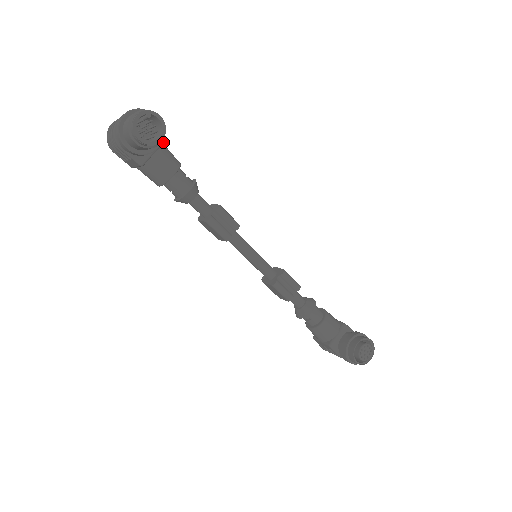
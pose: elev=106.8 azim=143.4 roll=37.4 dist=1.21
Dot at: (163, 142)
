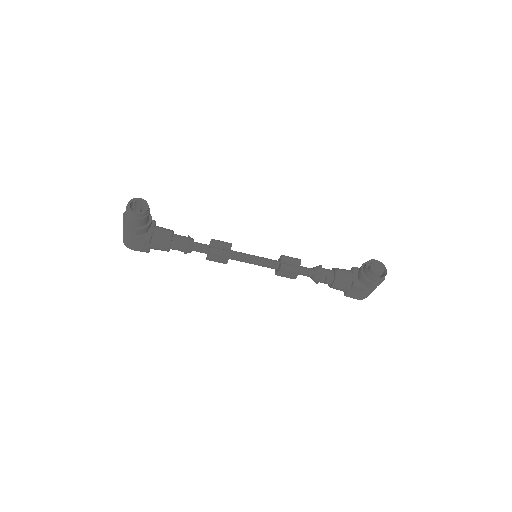
Dot at: (155, 222)
